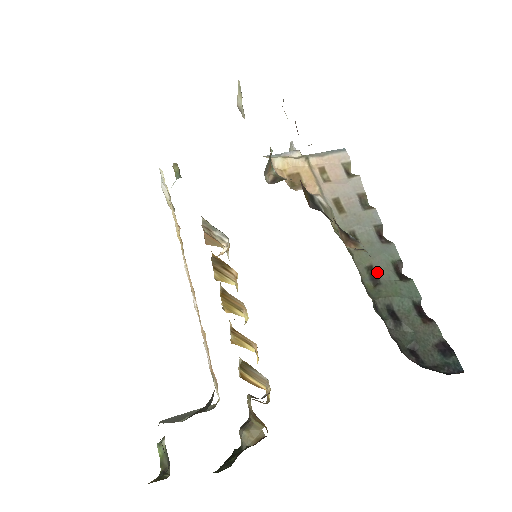
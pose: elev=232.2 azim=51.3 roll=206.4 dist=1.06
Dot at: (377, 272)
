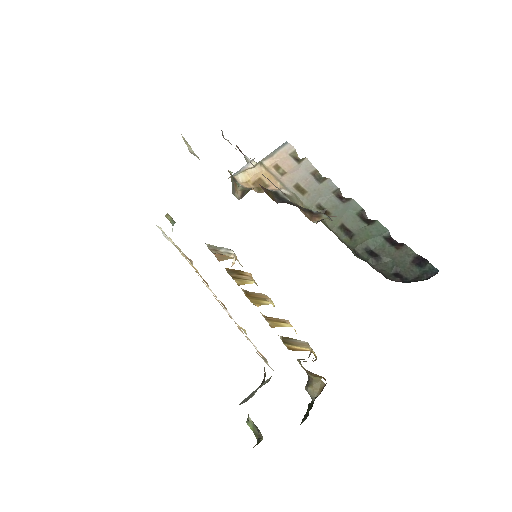
Dot at: (348, 227)
